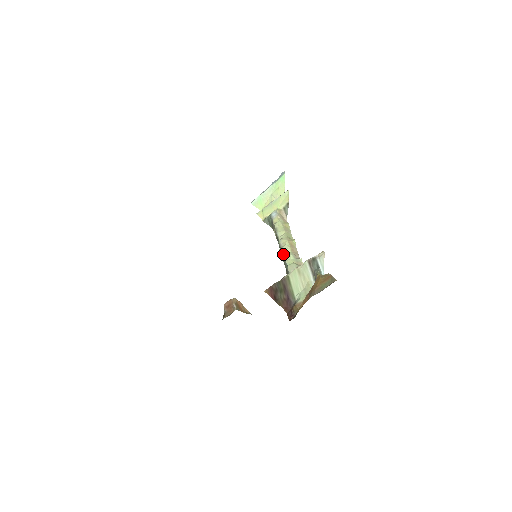
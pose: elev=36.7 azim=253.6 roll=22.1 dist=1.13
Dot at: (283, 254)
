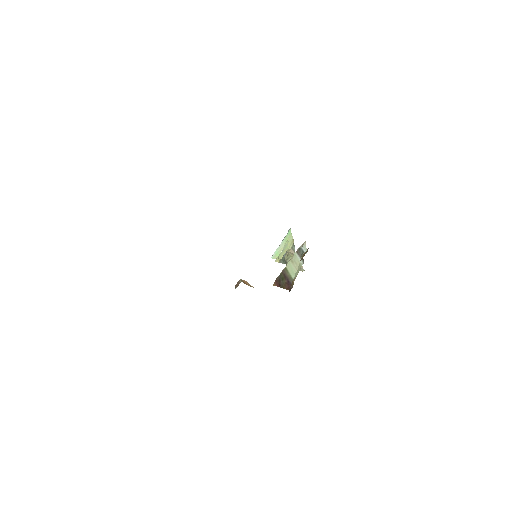
Dot at: occluded
